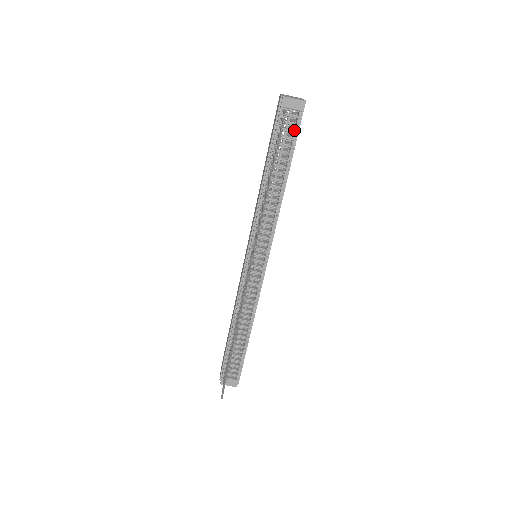
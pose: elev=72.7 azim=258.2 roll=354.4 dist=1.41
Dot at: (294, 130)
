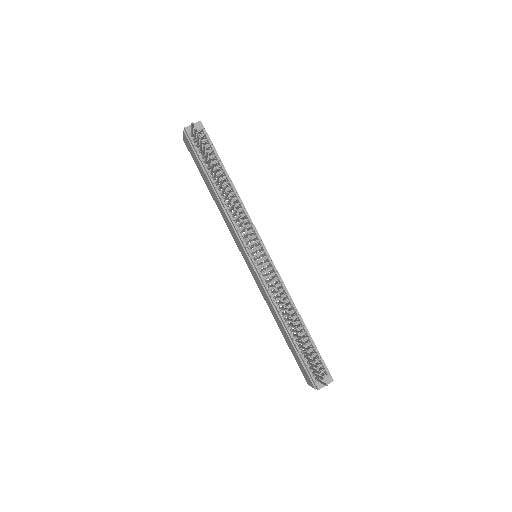
Dot at: (209, 145)
